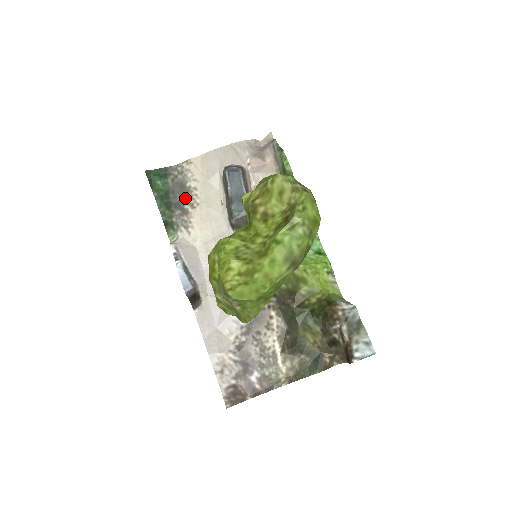
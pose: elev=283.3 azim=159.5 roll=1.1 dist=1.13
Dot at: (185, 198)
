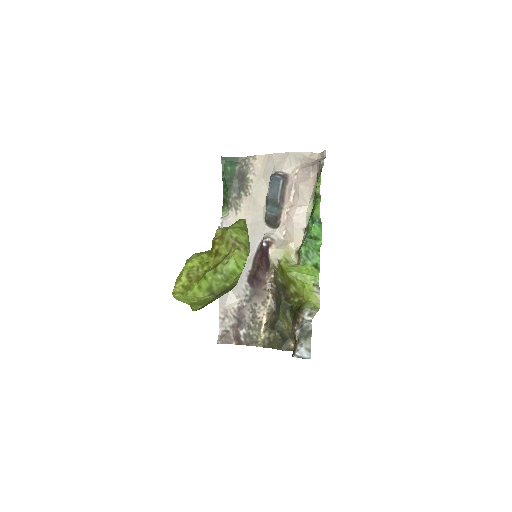
Dot at: (243, 186)
